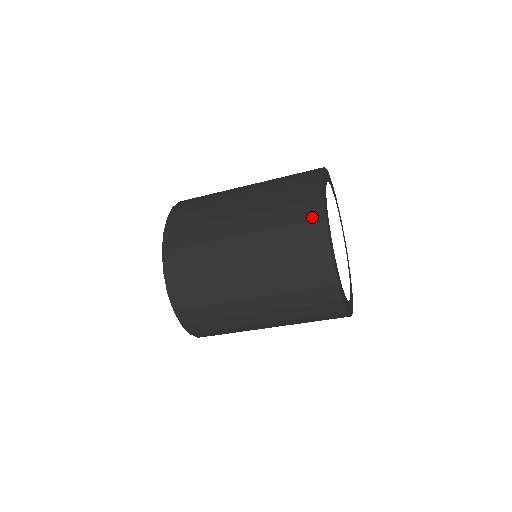
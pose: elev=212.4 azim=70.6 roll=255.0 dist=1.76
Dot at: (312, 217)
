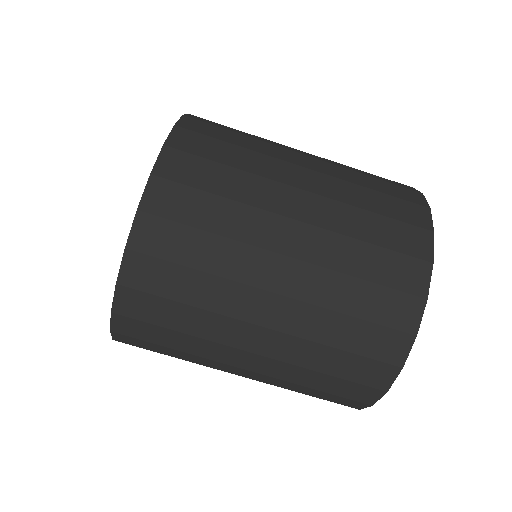
Dot at: (408, 286)
